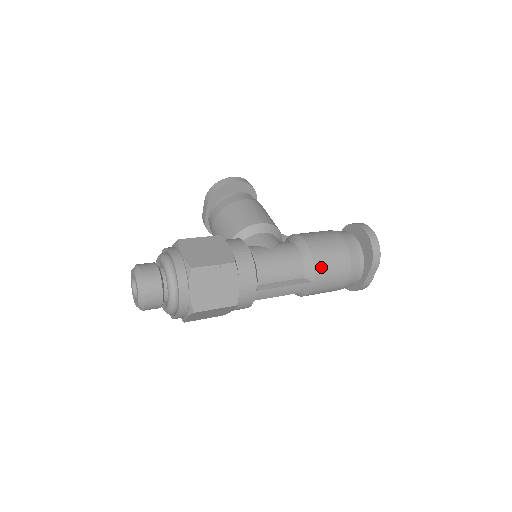
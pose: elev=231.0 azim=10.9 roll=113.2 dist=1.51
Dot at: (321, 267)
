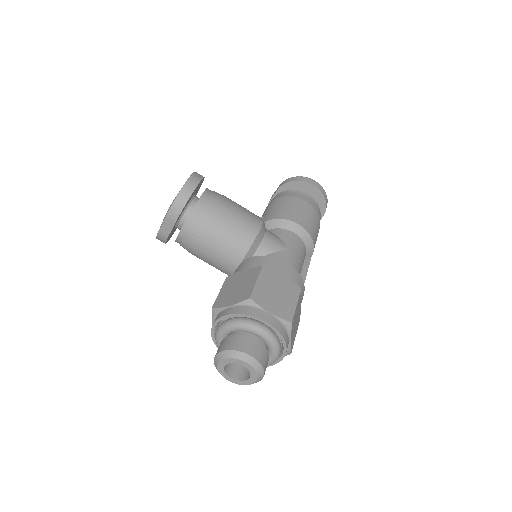
Dot at: (315, 241)
